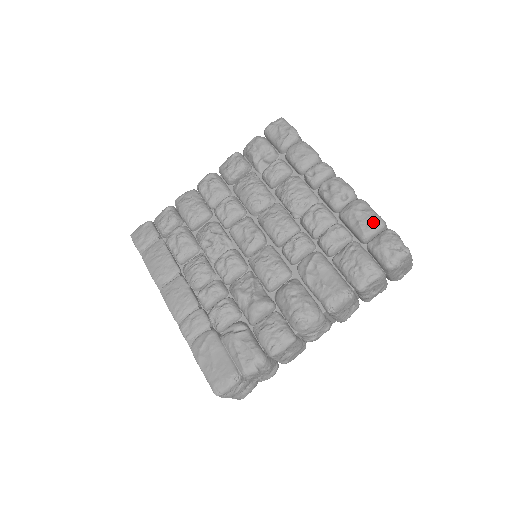
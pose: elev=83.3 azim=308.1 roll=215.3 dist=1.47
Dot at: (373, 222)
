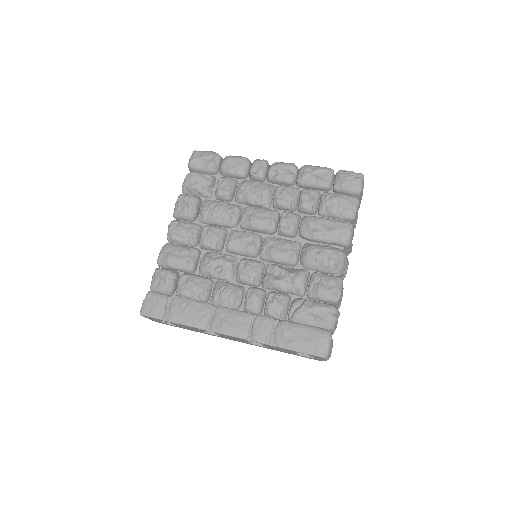
Dot at: (326, 173)
